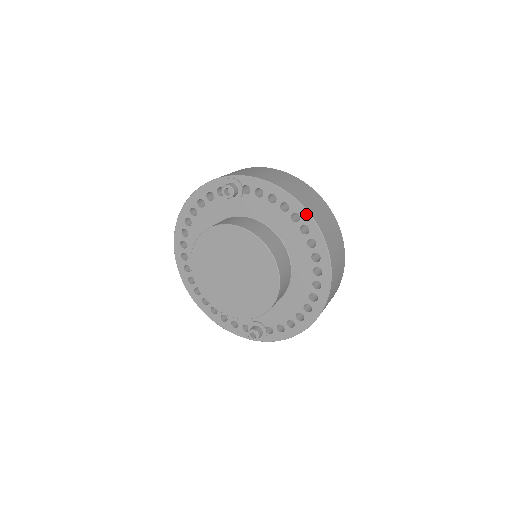
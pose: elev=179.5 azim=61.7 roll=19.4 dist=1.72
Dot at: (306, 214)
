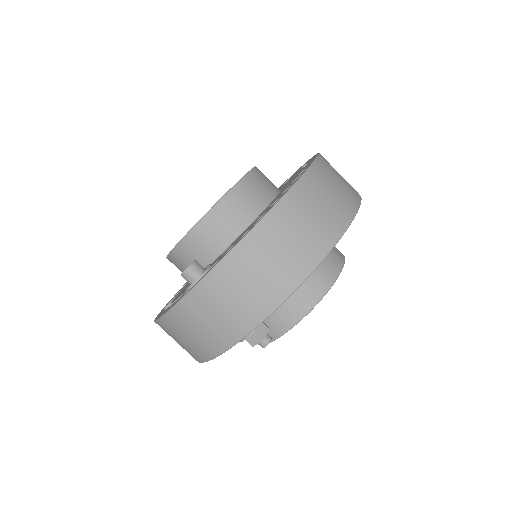
Dot at: occluded
